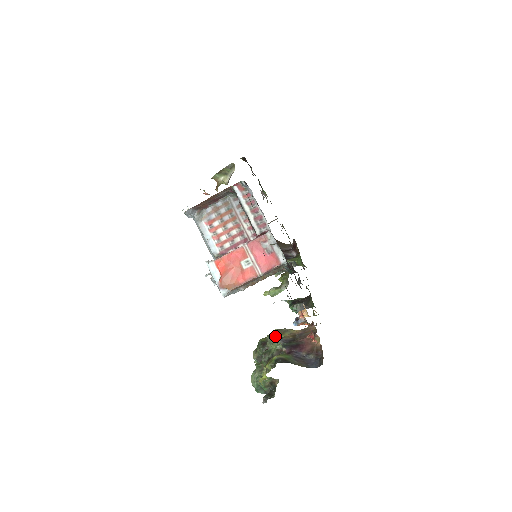
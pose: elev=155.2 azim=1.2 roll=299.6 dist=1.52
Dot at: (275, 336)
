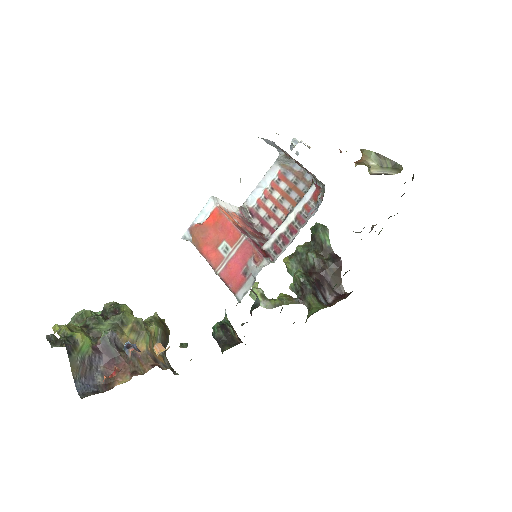
Dot at: (125, 322)
